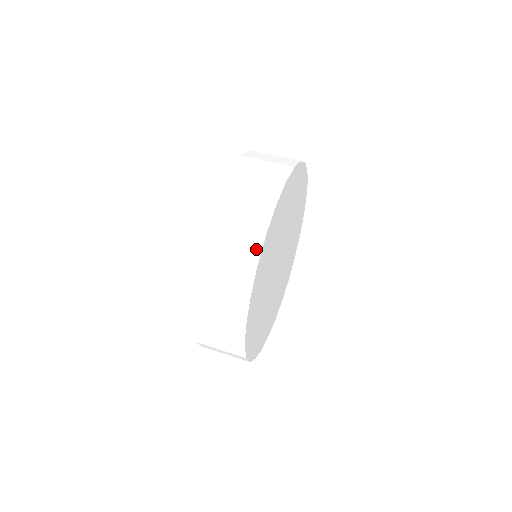
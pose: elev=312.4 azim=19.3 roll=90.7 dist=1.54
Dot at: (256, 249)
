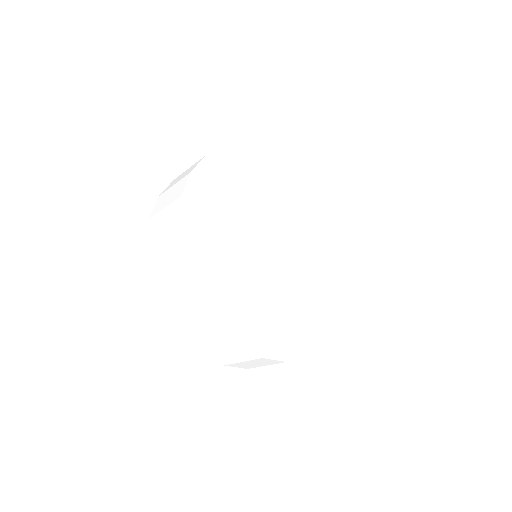
Dot at: (176, 214)
